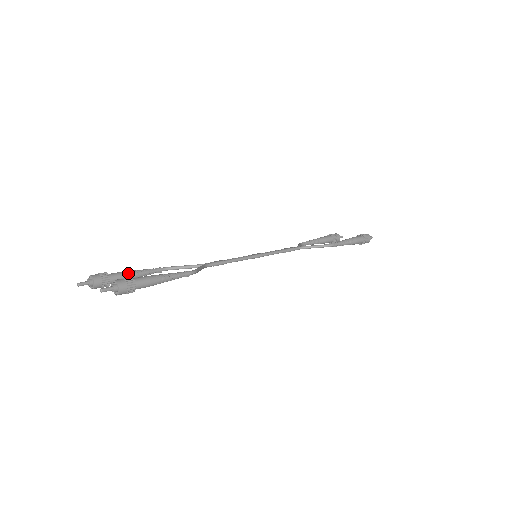
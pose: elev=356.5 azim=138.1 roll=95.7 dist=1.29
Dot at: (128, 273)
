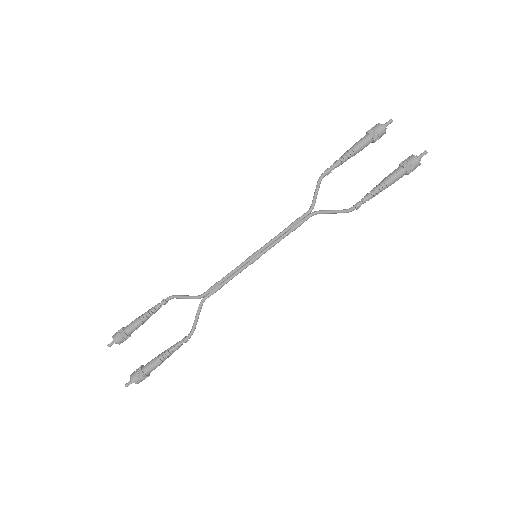
Dot at: (140, 323)
